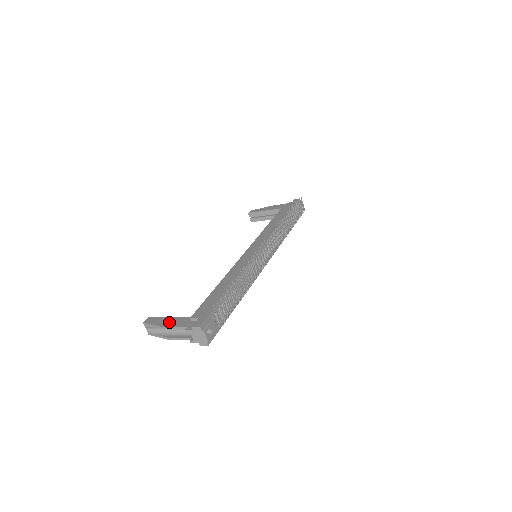
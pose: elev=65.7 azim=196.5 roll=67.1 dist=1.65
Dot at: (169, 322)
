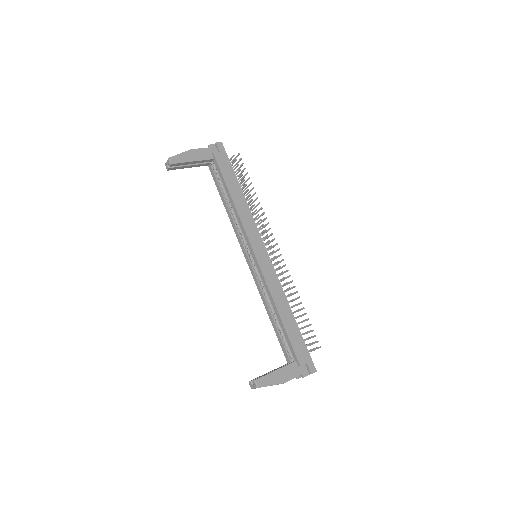
Dot at: (282, 376)
